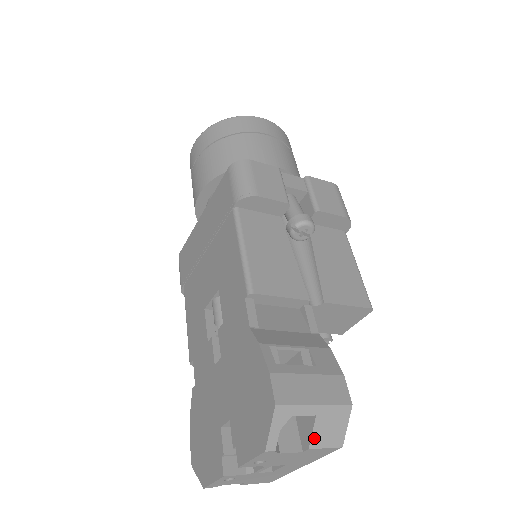
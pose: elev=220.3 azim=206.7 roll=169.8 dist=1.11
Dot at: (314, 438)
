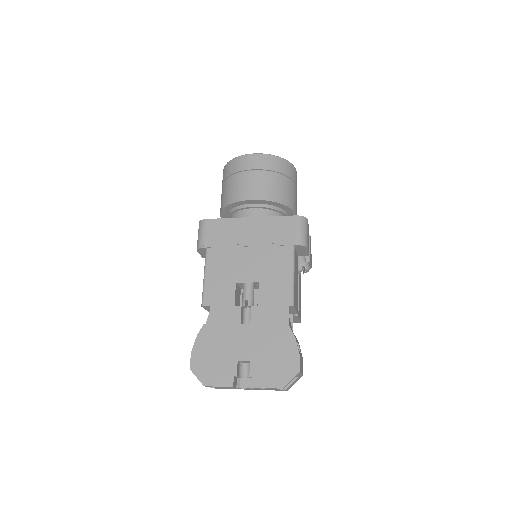
Dot at: occluded
